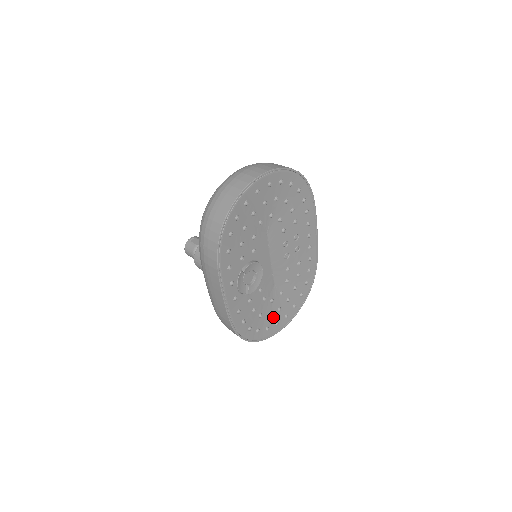
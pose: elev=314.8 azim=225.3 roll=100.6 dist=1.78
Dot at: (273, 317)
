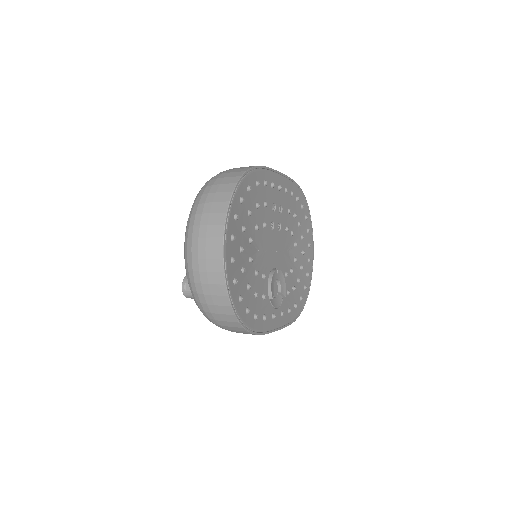
Dot at: (304, 263)
